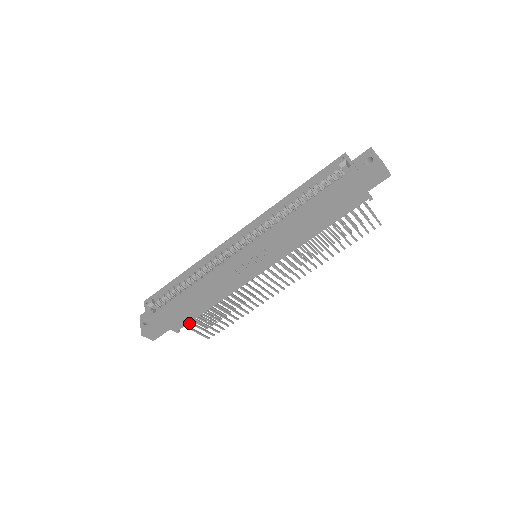
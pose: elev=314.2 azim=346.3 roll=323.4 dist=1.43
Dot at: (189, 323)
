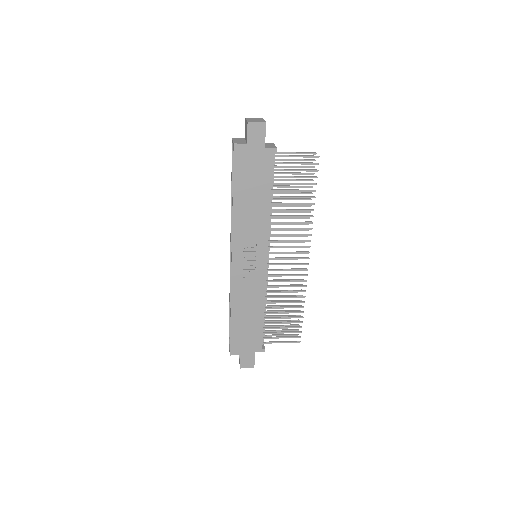
Dot at: occluded
